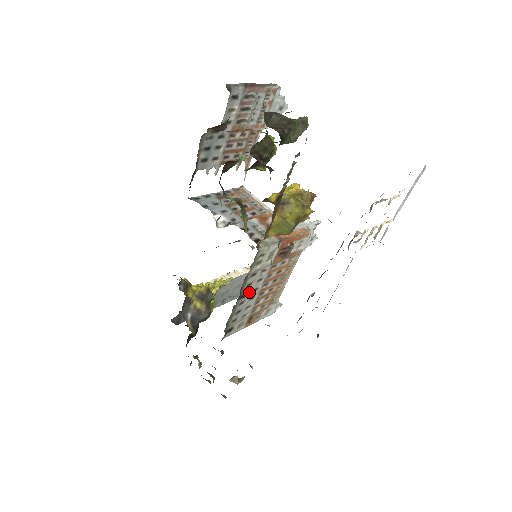
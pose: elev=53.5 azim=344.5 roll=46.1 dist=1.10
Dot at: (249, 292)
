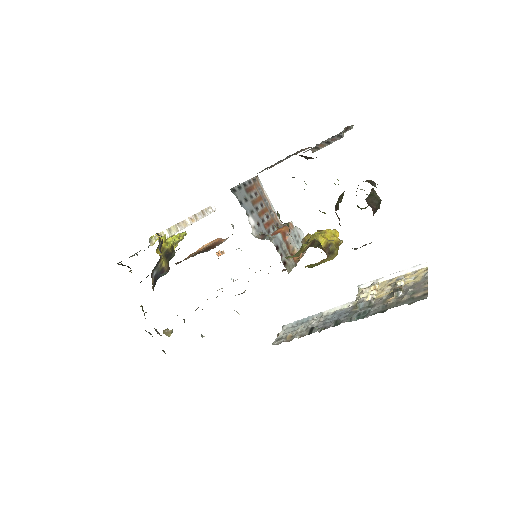
Dot at: occluded
